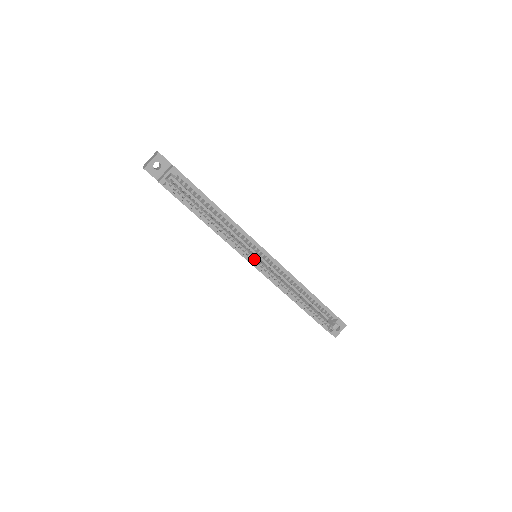
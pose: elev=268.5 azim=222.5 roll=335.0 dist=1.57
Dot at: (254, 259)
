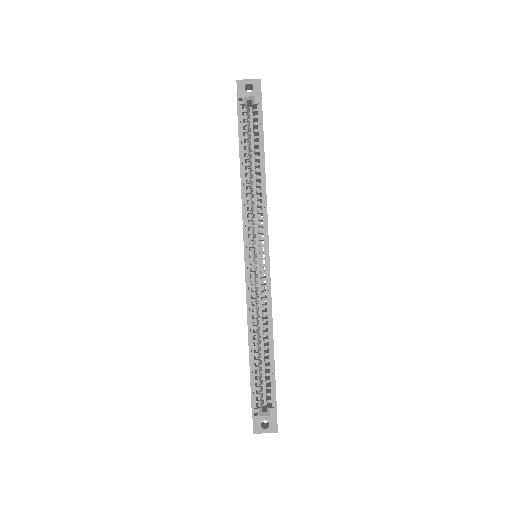
Dot at: (251, 248)
